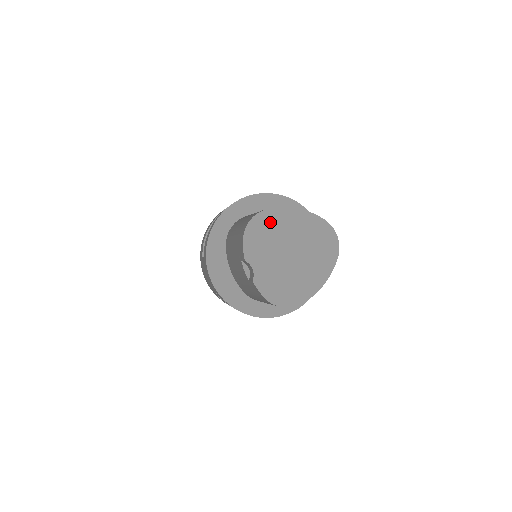
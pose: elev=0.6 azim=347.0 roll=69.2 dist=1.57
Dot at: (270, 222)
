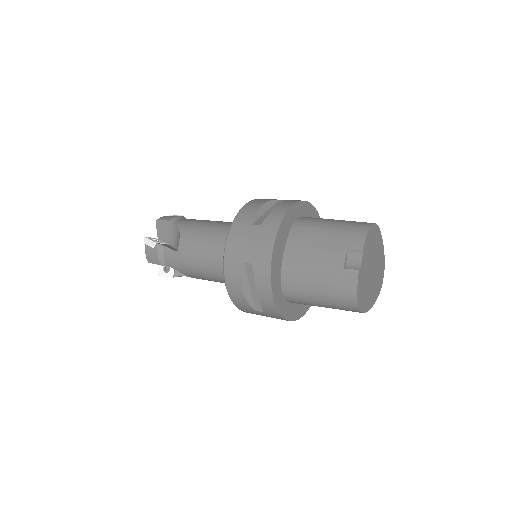
Dot at: (376, 236)
